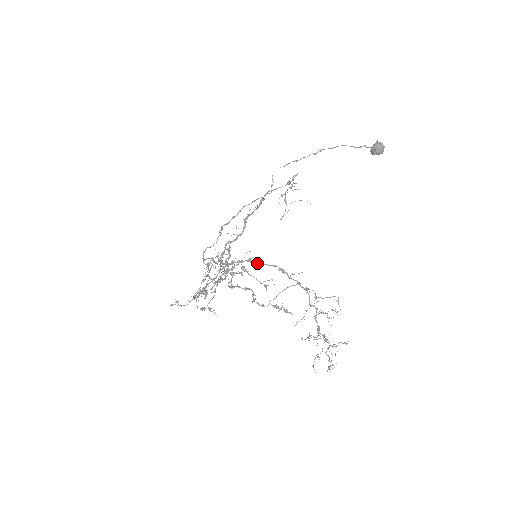
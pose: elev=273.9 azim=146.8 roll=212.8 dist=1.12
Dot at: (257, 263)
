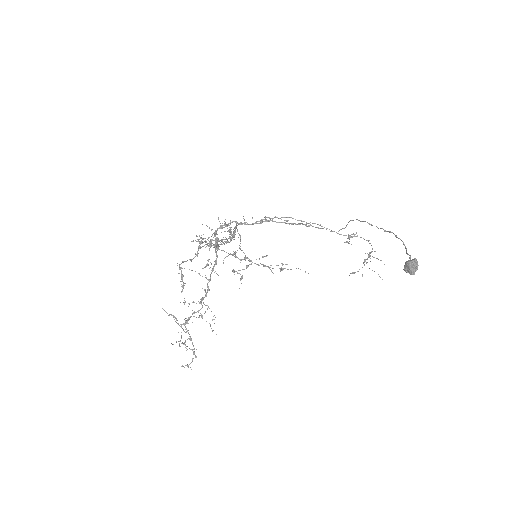
Dot at: (215, 244)
